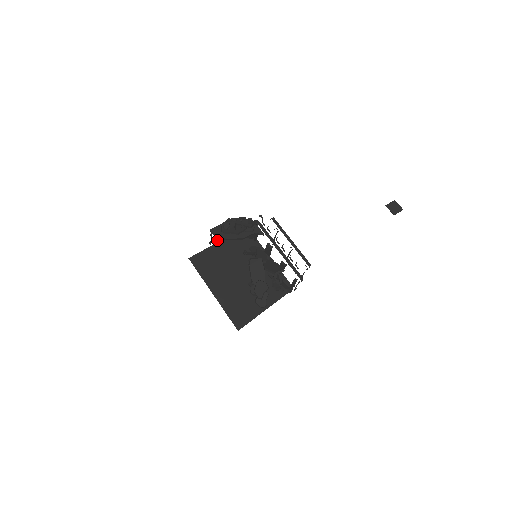
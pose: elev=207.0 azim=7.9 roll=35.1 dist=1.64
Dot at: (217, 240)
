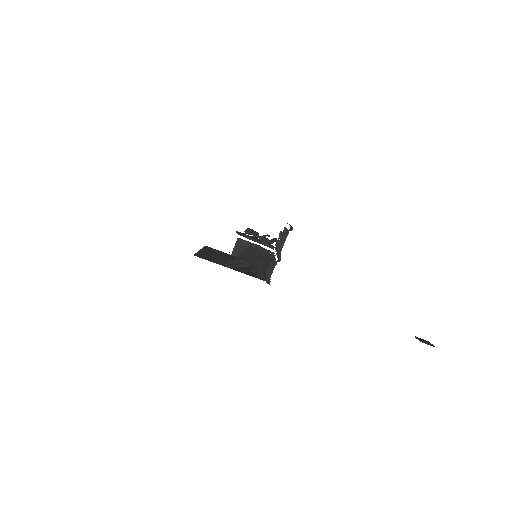
Dot at: (236, 250)
